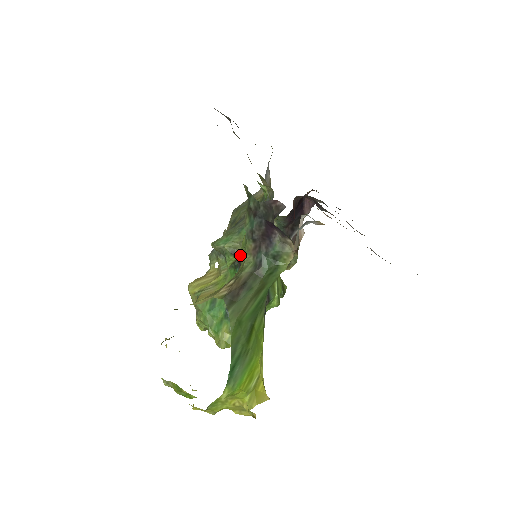
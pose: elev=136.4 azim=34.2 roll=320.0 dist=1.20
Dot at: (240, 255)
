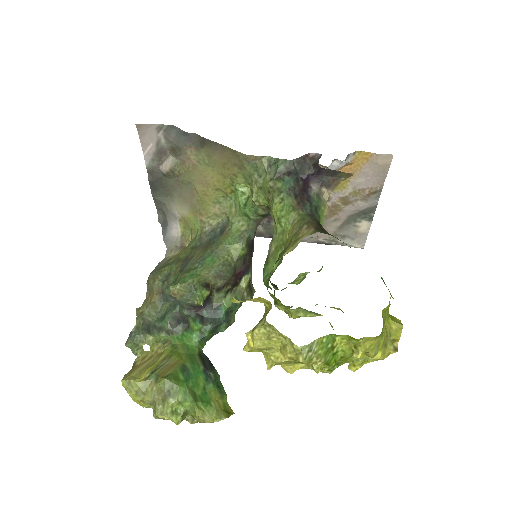
Dot at: (211, 288)
